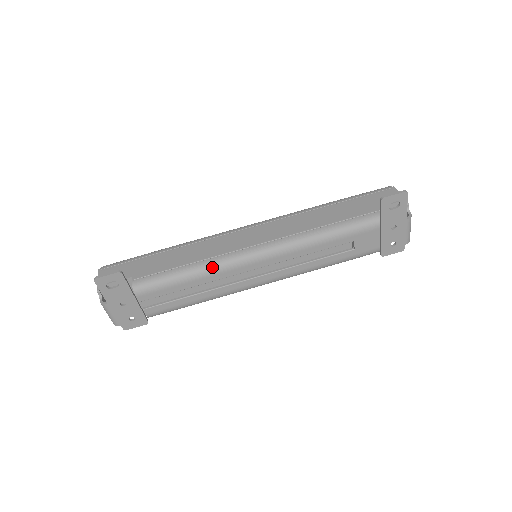
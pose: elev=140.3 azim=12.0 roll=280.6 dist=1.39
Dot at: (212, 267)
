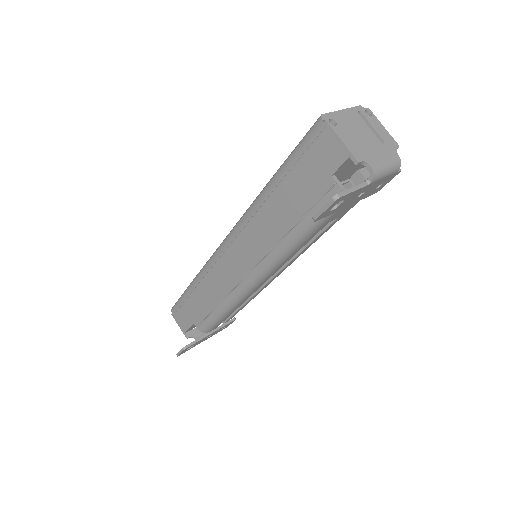
Dot at: (232, 305)
